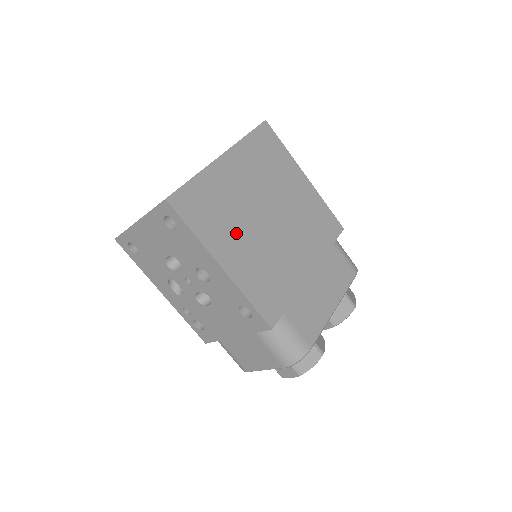
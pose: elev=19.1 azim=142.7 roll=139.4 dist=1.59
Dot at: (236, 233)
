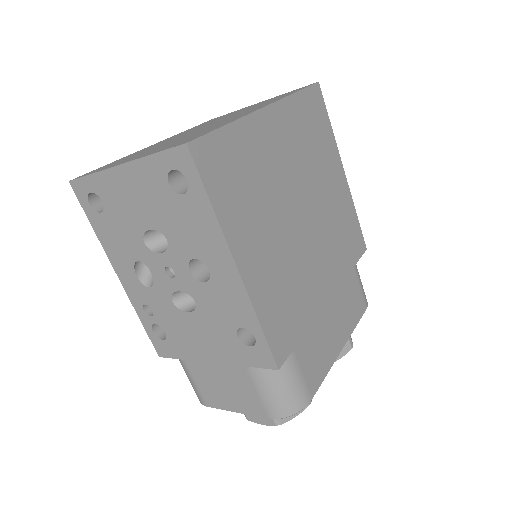
Dot at: (263, 223)
